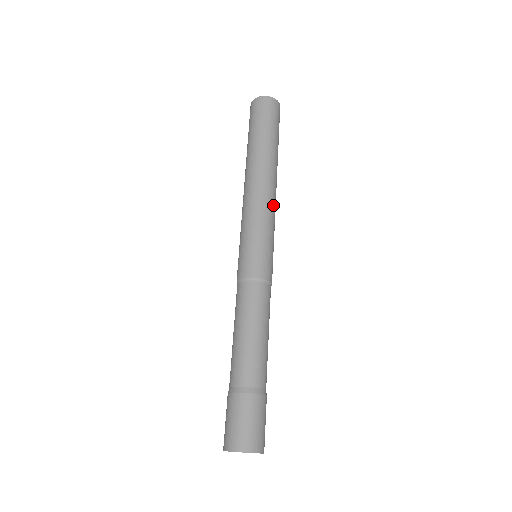
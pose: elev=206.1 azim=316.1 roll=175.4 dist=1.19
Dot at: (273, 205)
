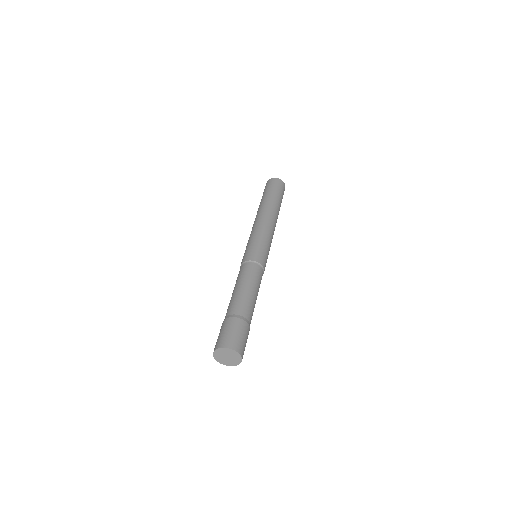
Dot at: occluded
